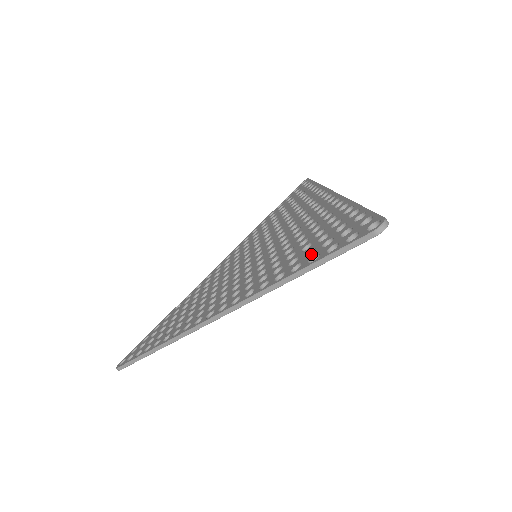
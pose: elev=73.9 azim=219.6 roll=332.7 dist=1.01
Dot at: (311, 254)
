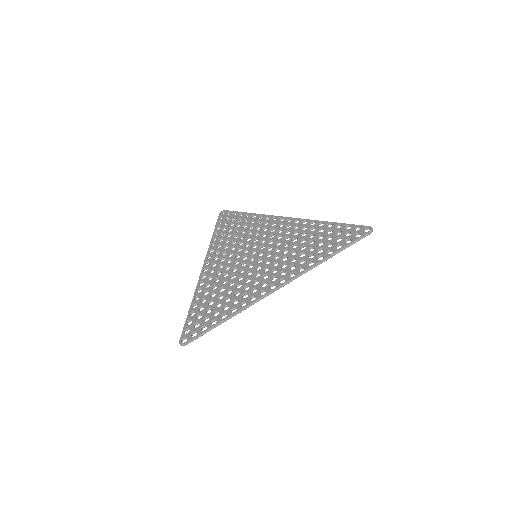
Dot at: (333, 245)
